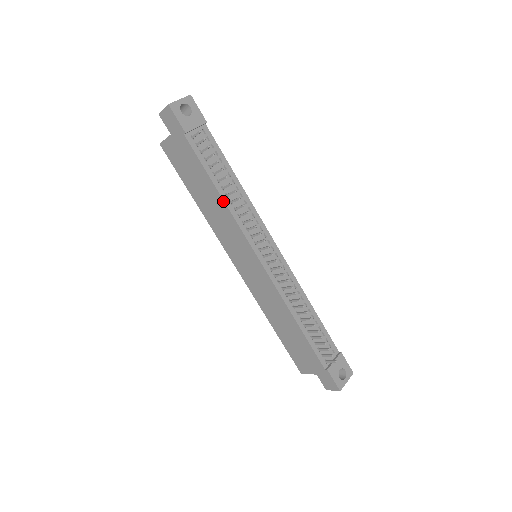
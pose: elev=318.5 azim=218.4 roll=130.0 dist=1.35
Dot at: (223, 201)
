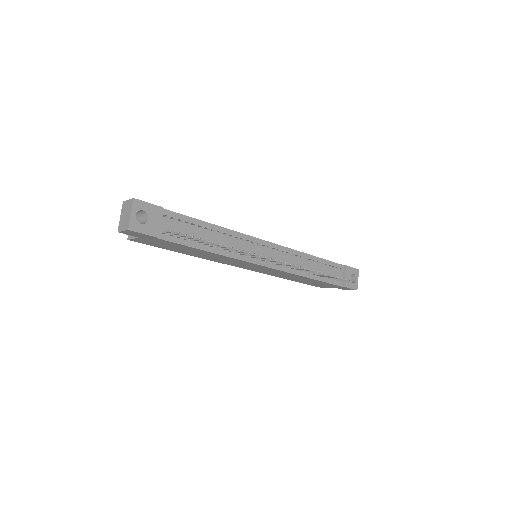
Dot at: (217, 254)
